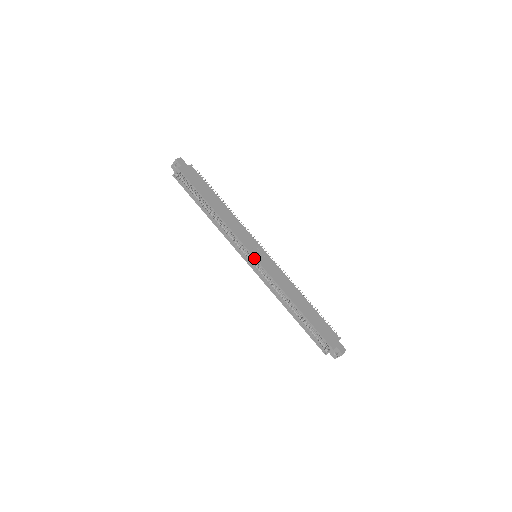
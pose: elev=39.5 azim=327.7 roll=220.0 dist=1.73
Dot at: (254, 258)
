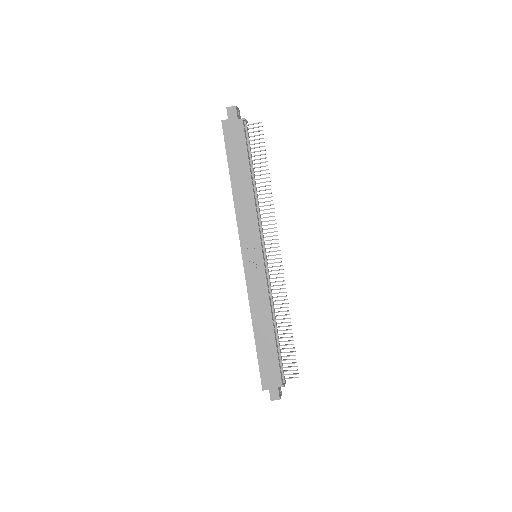
Dot at: (243, 260)
